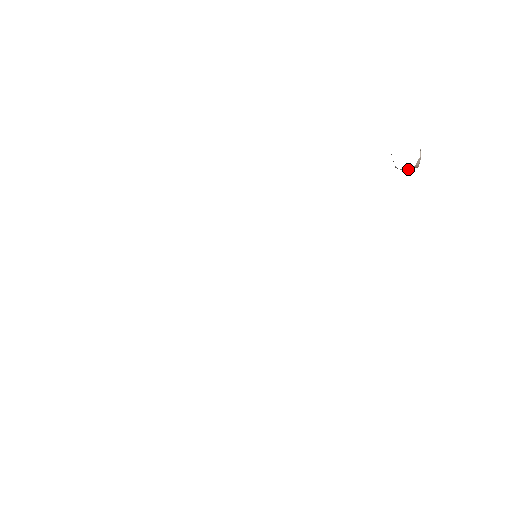
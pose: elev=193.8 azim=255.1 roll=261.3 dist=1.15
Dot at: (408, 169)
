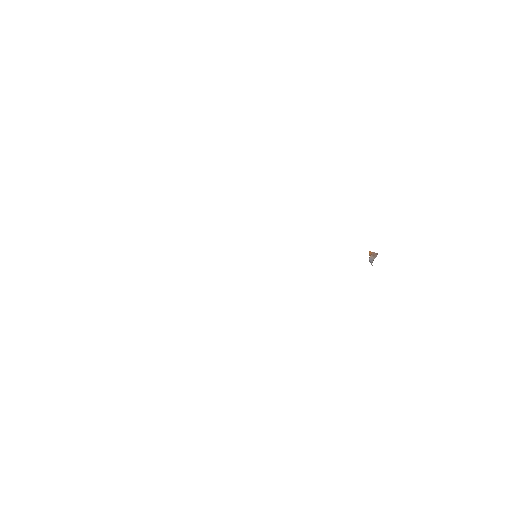
Dot at: occluded
